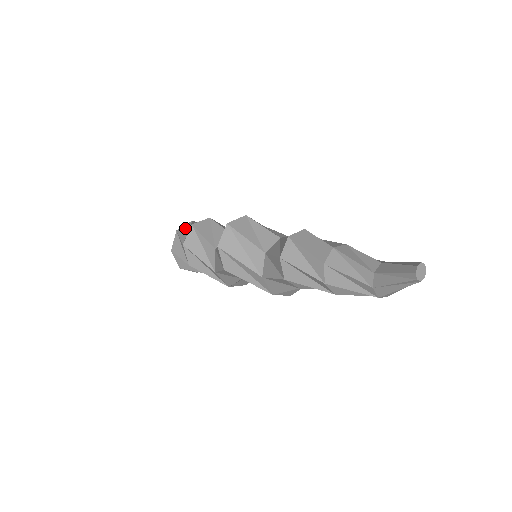
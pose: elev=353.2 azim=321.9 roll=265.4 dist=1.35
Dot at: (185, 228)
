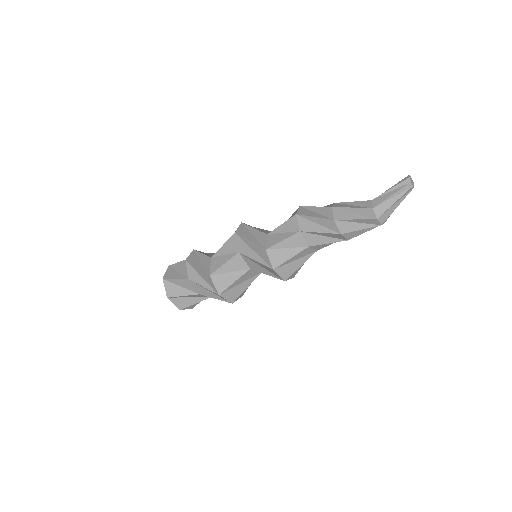
Dot at: occluded
